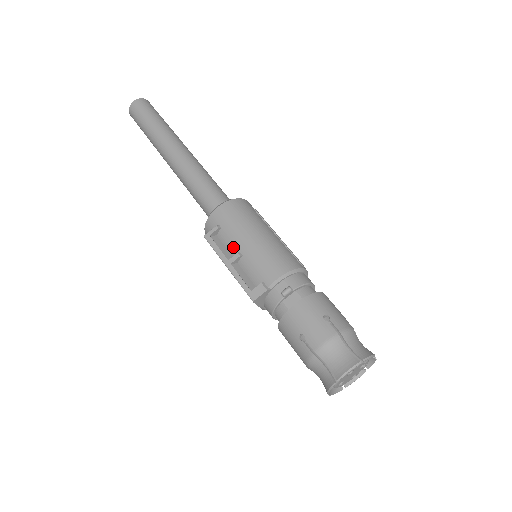
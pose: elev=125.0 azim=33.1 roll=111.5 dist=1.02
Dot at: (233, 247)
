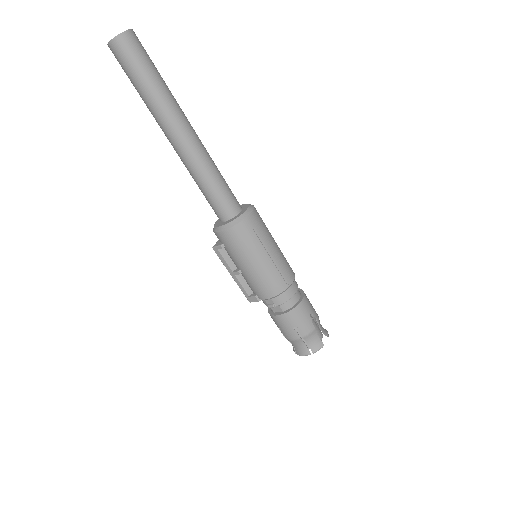
Dot at: (235, 264)
